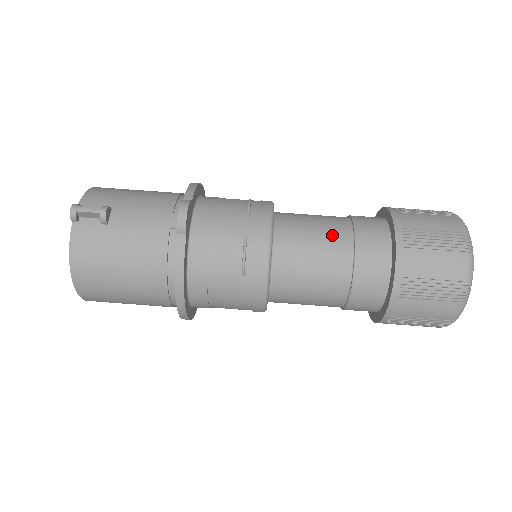
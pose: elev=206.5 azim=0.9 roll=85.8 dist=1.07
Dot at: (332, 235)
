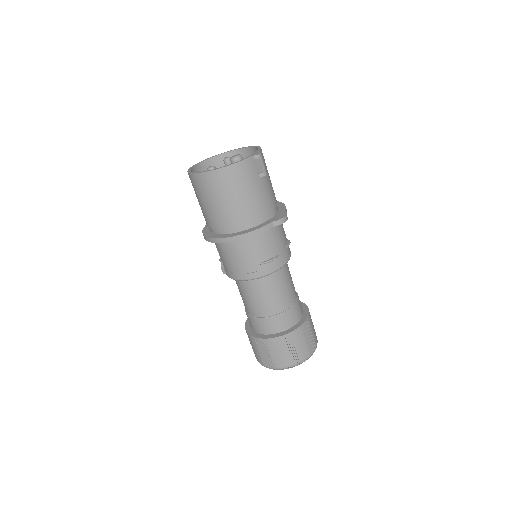
Dot at: (292, 292)
